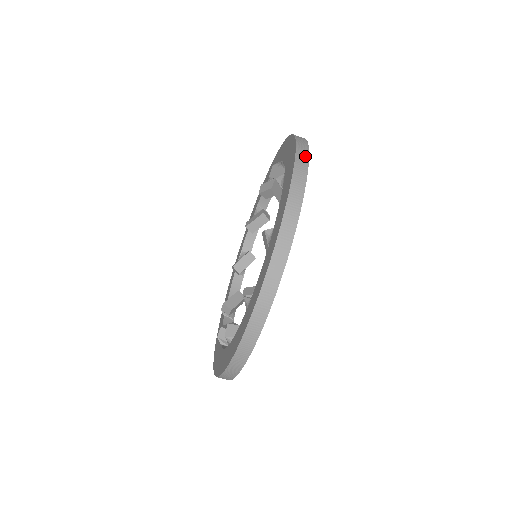
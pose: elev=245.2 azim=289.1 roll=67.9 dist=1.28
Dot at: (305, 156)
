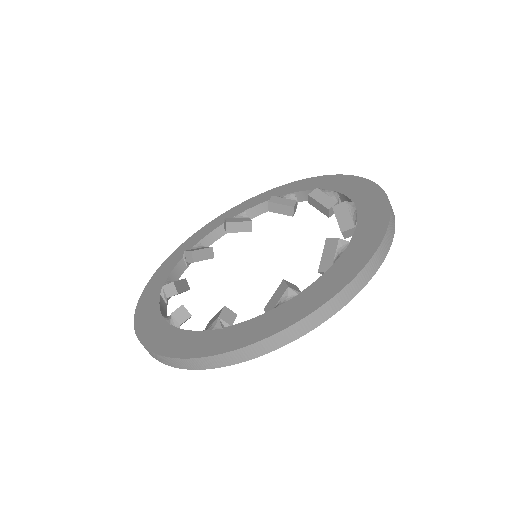
Dot at: occluded
